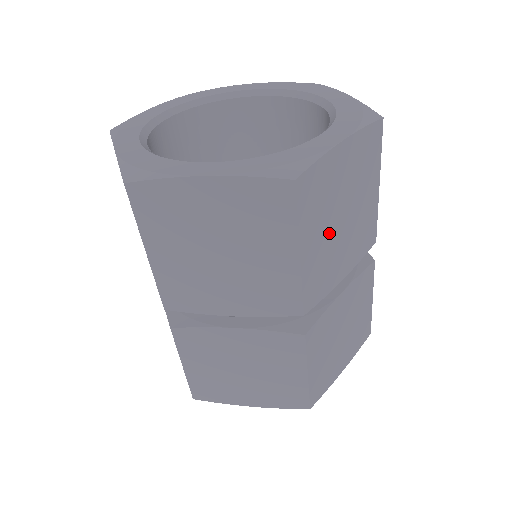
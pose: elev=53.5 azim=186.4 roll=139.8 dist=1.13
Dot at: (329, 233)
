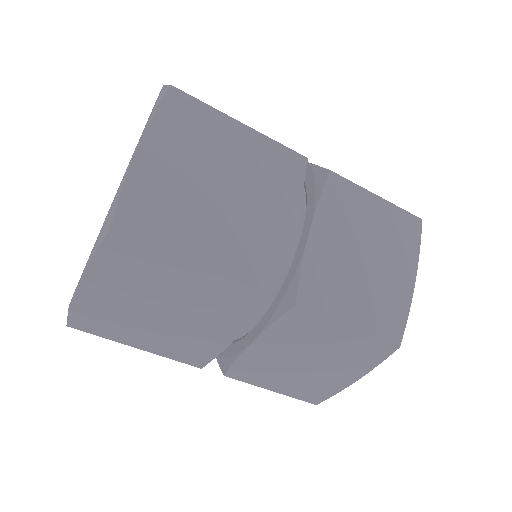
Dot at: (158, 326)
